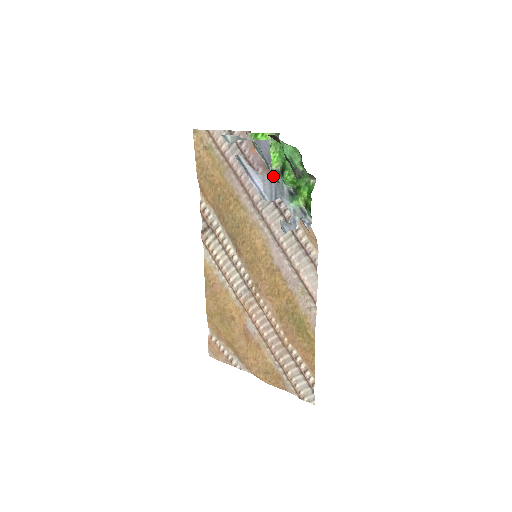
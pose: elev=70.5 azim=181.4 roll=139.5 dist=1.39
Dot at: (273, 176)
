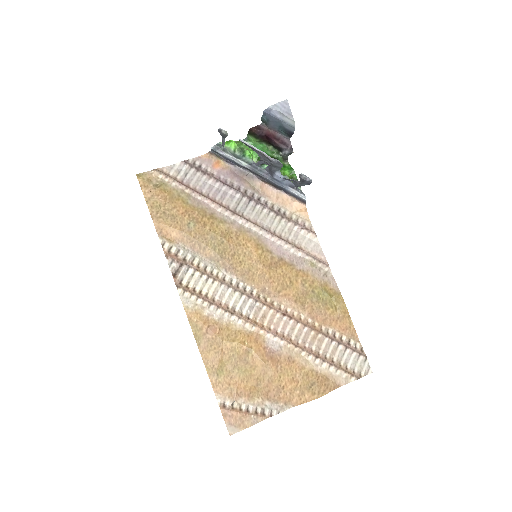
Dot at: (257, 166)
